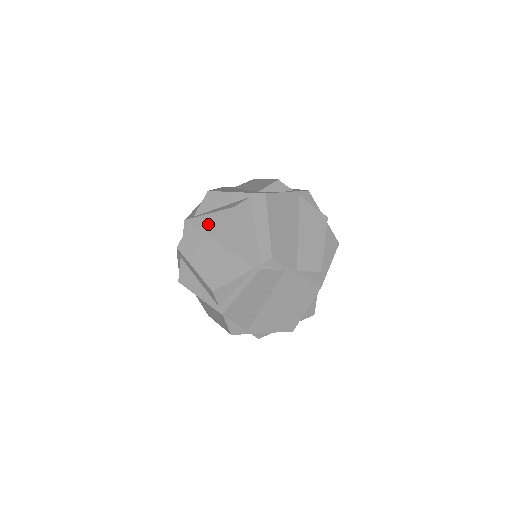
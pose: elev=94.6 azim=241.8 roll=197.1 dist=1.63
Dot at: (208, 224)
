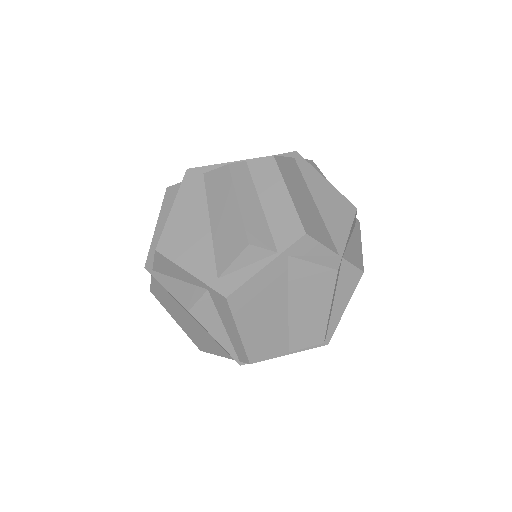
Dot at: occluded
